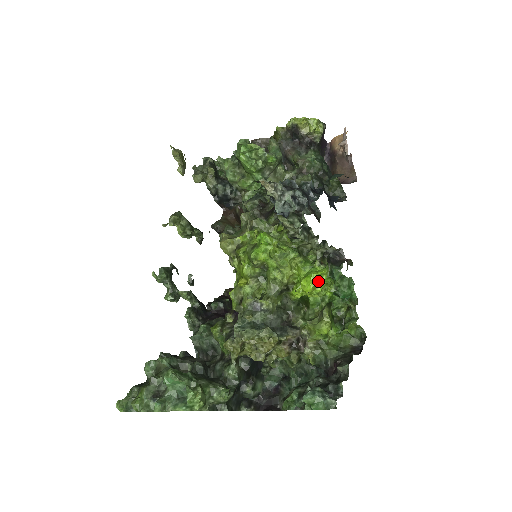
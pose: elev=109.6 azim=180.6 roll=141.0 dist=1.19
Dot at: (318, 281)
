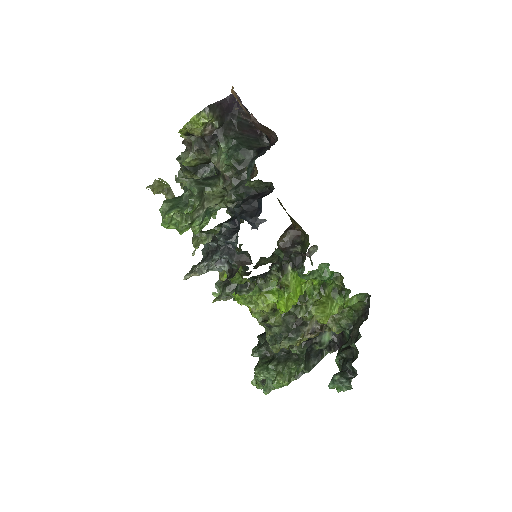
Dot at: (289, 298)
